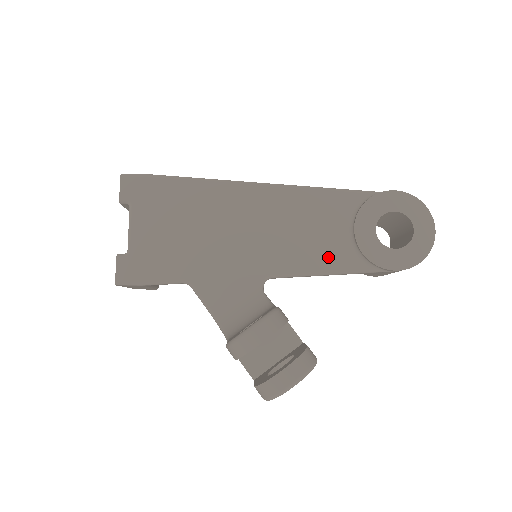
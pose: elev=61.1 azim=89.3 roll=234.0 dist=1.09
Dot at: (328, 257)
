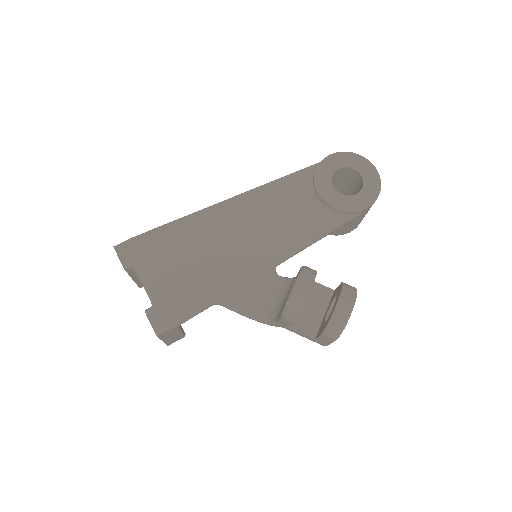
Dot at: (312, 226)
